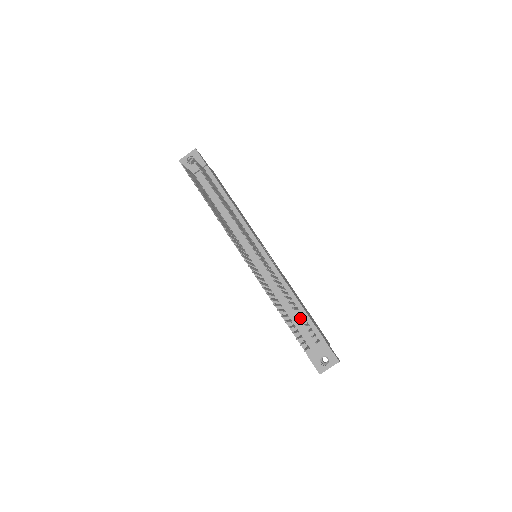
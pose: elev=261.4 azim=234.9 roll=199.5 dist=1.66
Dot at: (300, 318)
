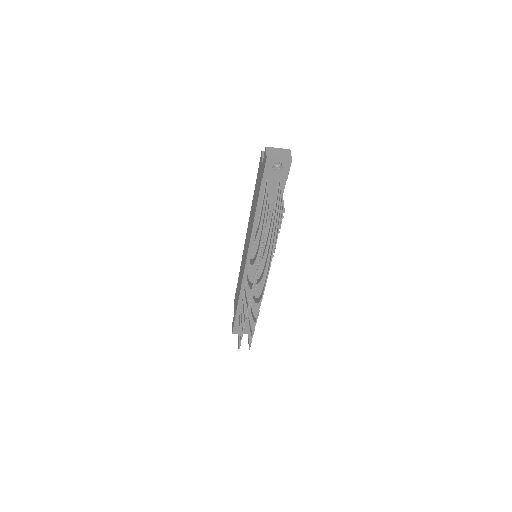
Dot at: (249, 307)
